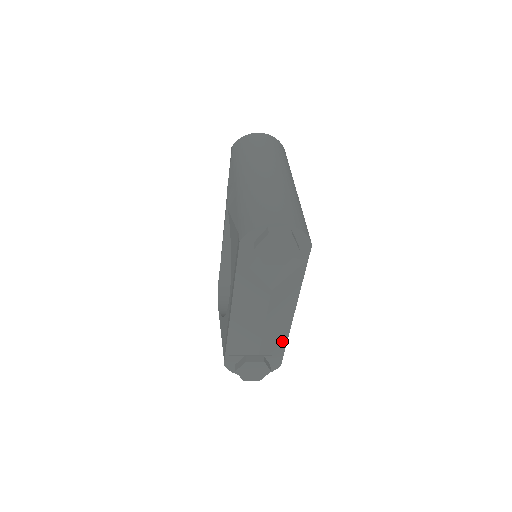
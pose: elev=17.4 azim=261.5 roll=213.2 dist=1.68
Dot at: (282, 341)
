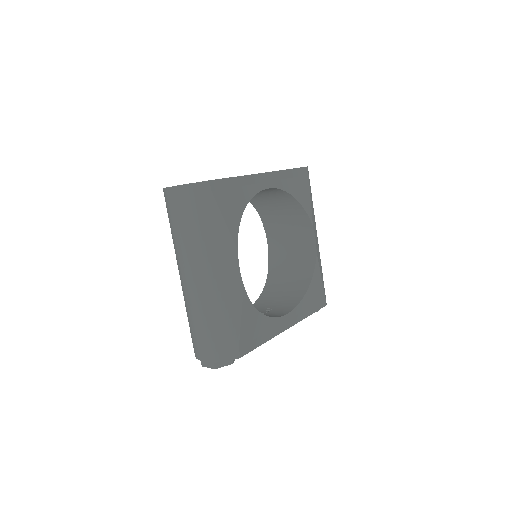
Dot at: occluded
